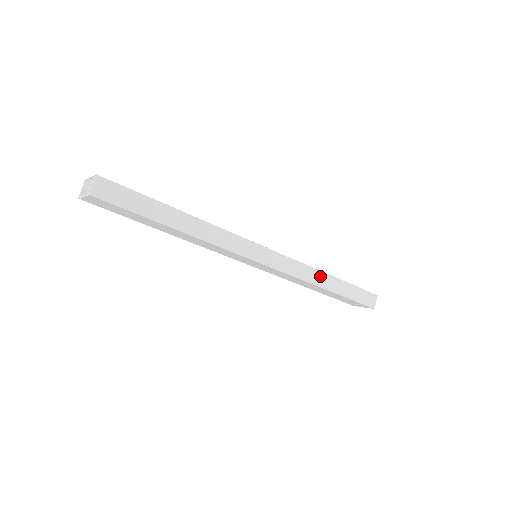
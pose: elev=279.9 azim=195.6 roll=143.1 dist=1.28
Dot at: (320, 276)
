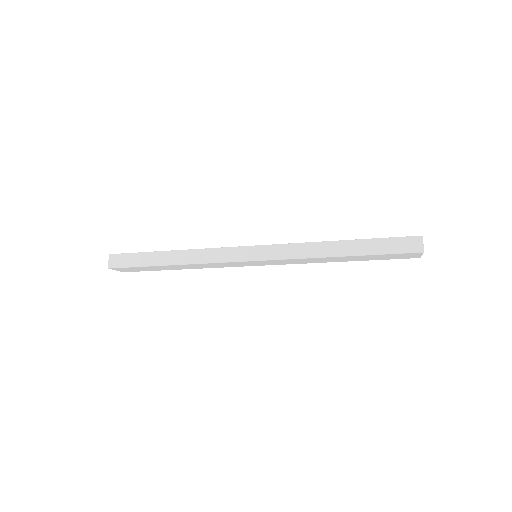
Dot at: (323, 247)
